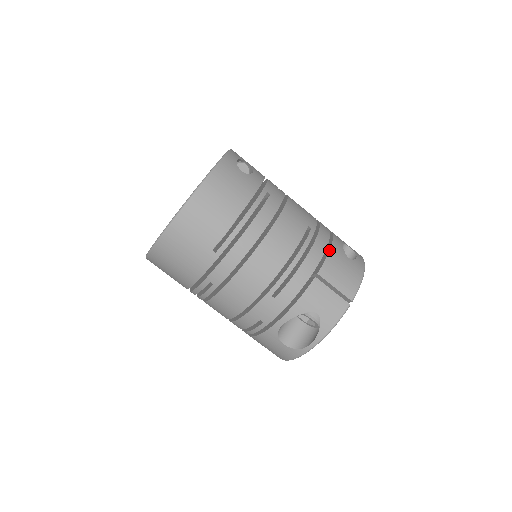
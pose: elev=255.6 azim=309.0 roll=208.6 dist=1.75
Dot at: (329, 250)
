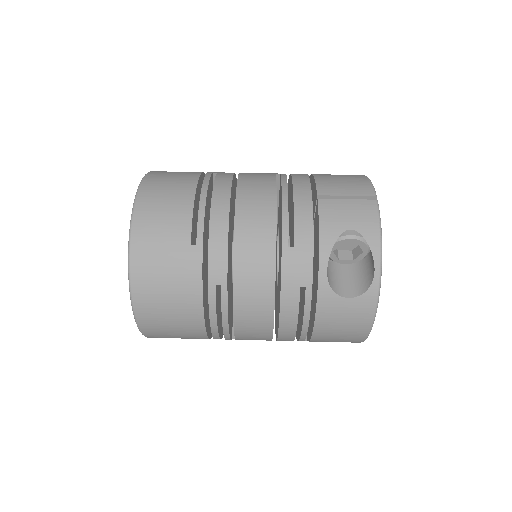
Dot at: (313, 177)
